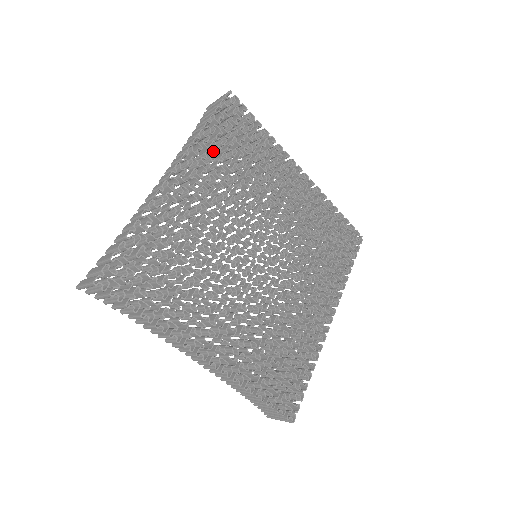
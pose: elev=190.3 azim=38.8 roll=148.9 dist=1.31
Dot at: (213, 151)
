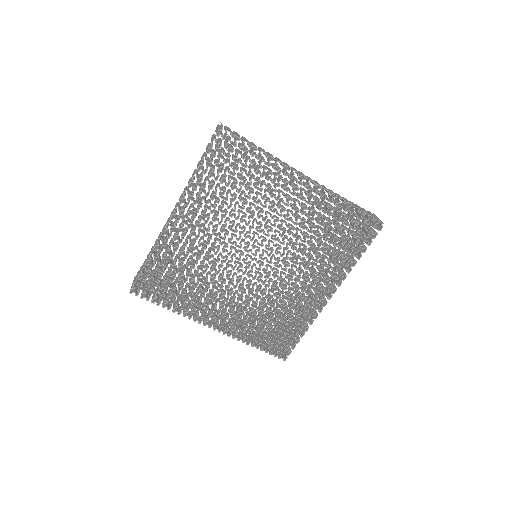
Dot at: (213, 181)
